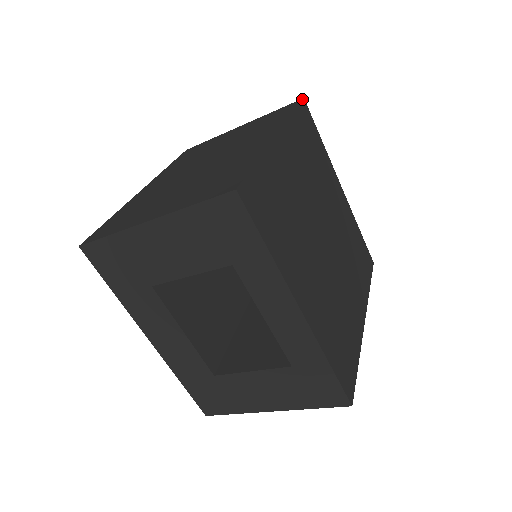
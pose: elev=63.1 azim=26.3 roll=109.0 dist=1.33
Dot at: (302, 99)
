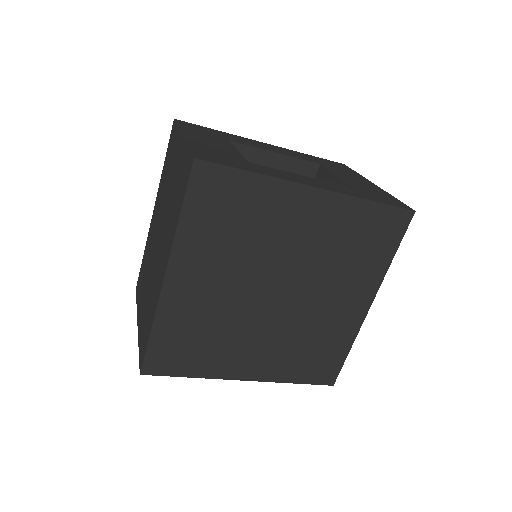
Dot at: (192, 163)
